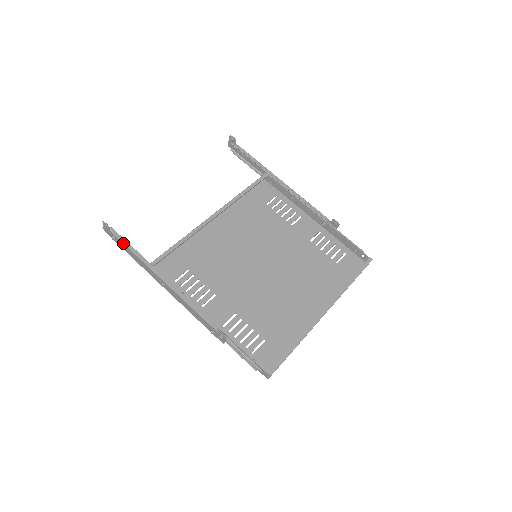
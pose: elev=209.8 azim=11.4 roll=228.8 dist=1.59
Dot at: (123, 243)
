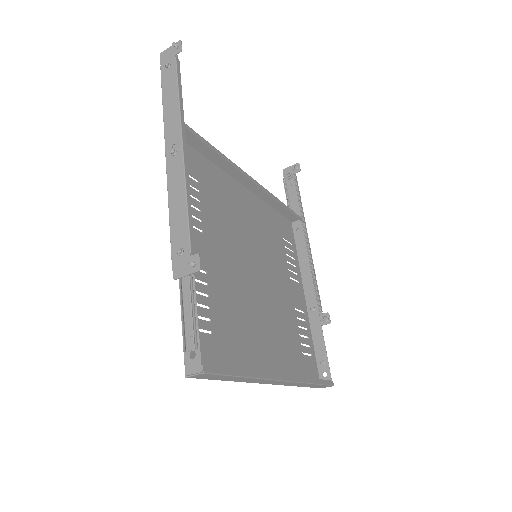
Dot at: (177, 77)
